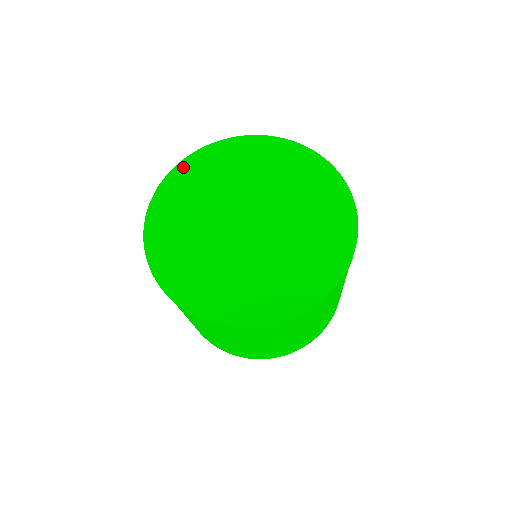
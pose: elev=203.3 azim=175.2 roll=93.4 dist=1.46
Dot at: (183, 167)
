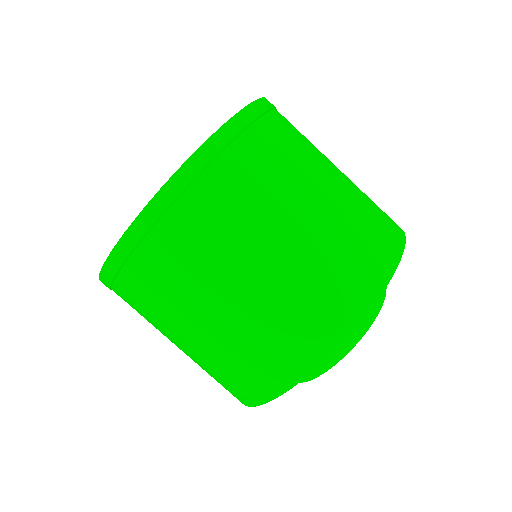
Dot at: occluded
